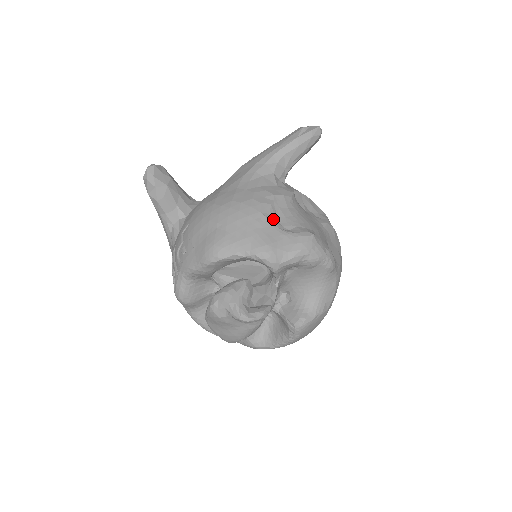
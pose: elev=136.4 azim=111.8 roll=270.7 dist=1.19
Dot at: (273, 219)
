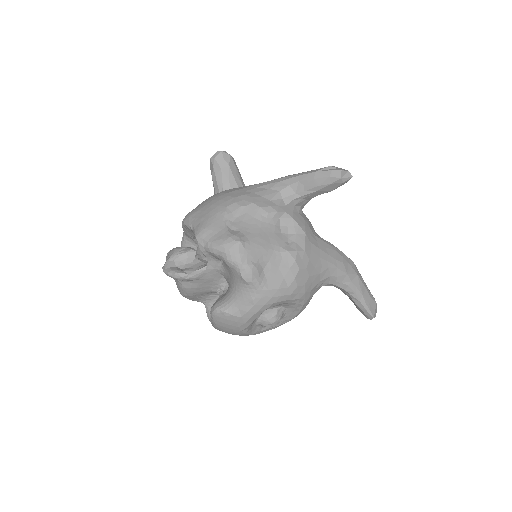
Dot at: (230, 216)
